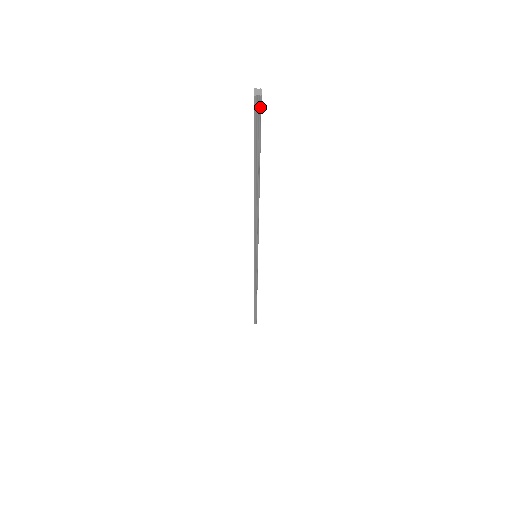
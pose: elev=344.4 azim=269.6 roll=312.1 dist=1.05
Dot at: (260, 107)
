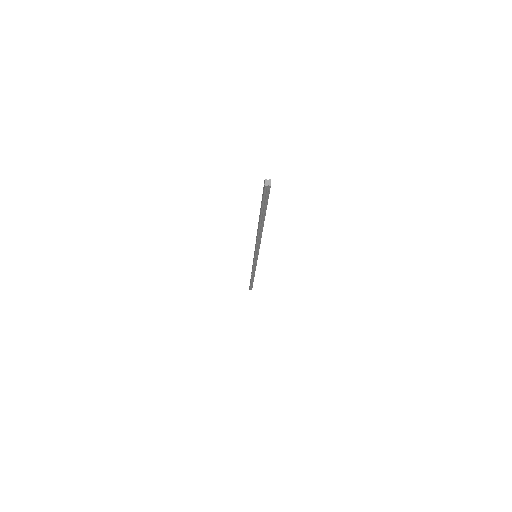
Dot at: (269, 191)
